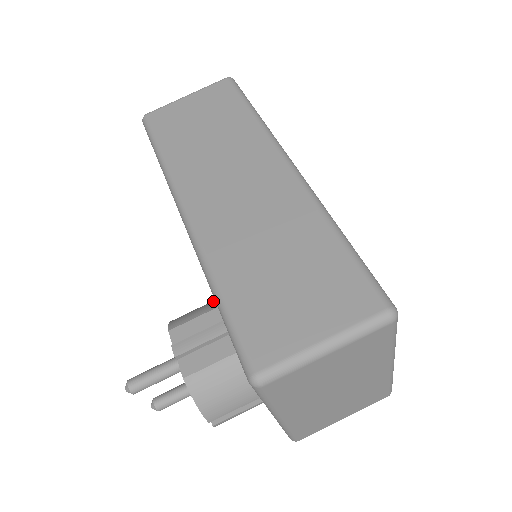
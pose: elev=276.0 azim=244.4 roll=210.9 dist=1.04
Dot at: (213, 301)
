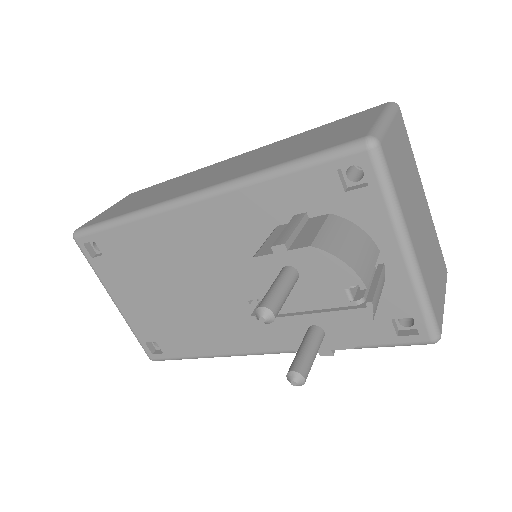
Dot at: occluded
